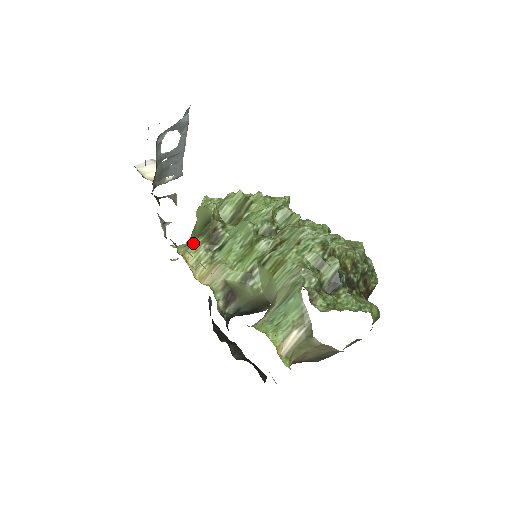
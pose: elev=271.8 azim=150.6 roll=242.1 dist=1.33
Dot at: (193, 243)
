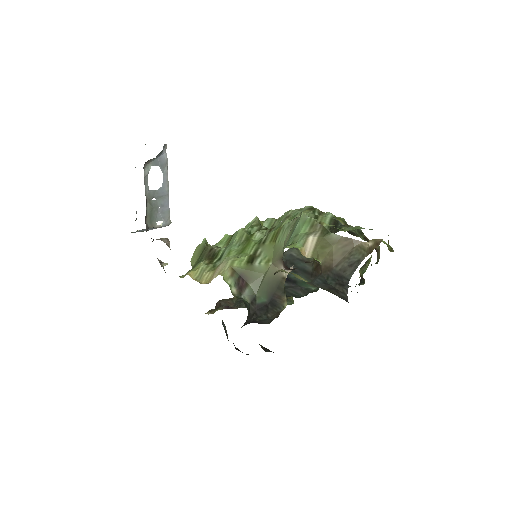
Dot at: (193, 268)
